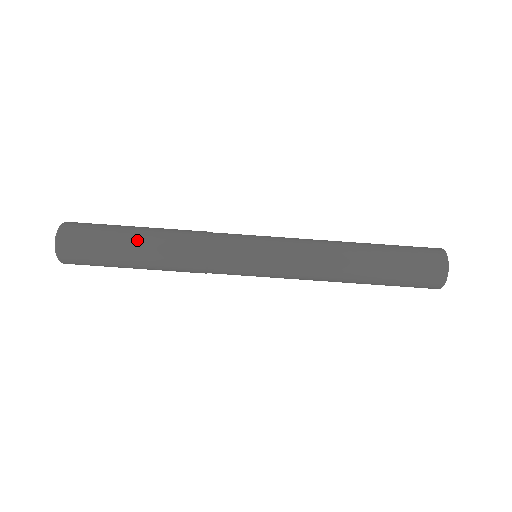
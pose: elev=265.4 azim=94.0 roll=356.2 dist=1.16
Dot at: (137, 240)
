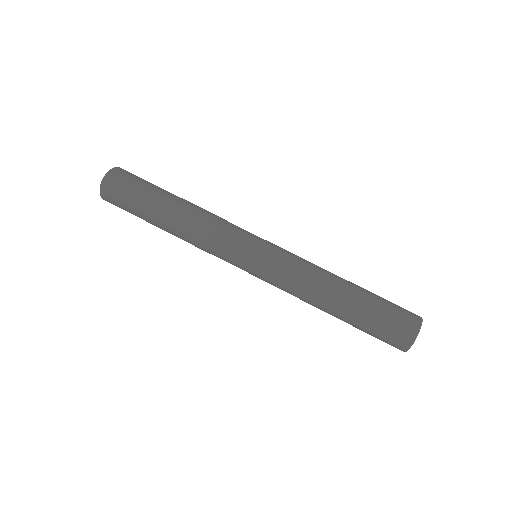
Dot at: (172, 195)
